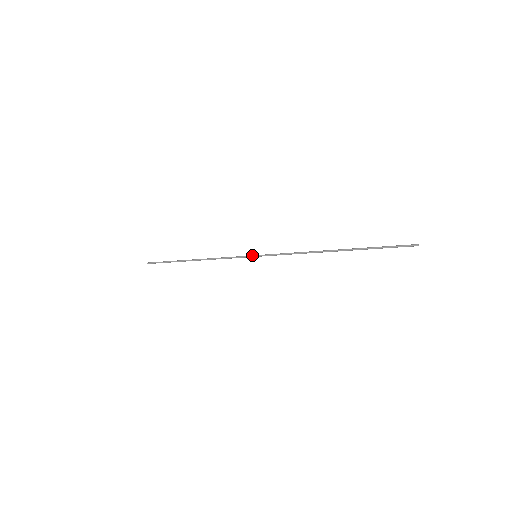
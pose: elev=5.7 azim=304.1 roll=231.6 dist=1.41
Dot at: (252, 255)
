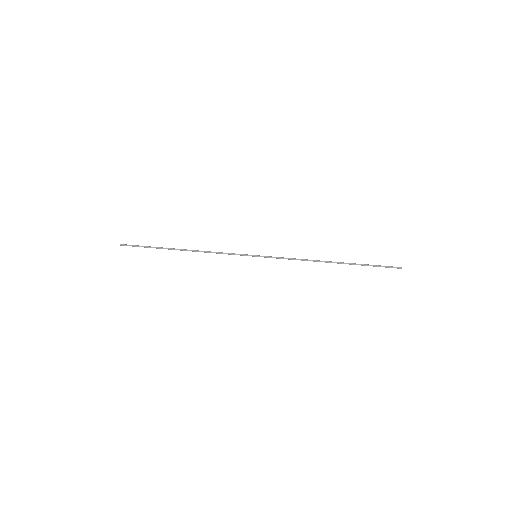
Dot at: (252, 256)
